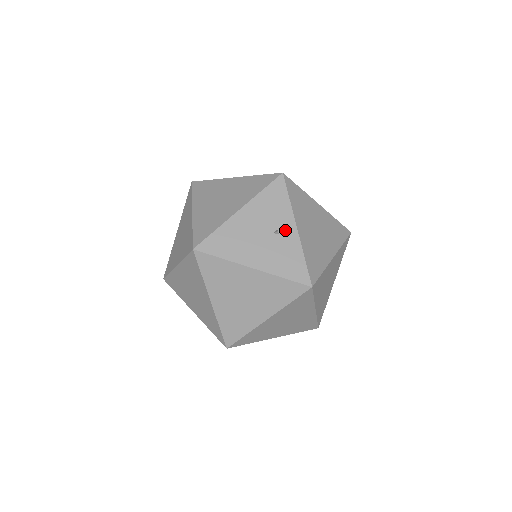
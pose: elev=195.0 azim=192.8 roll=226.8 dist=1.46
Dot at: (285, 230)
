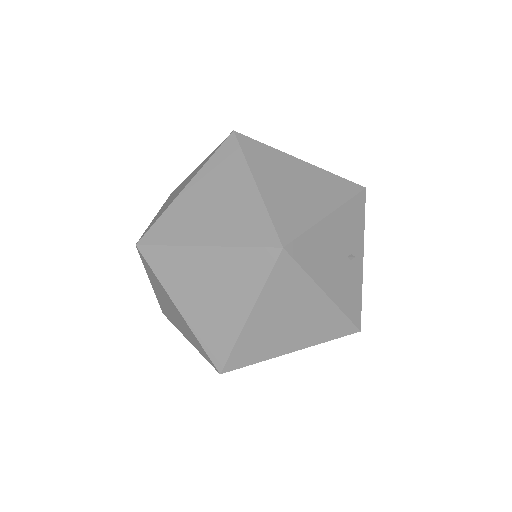
Dot at: (356, 257)
